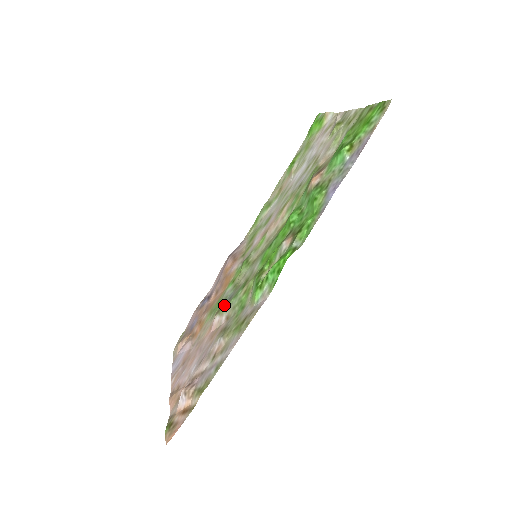
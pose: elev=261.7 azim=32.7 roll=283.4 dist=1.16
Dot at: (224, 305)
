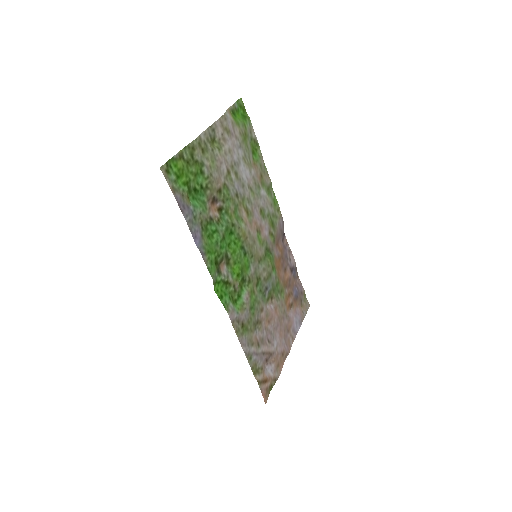
Dot at: (268, 294)
